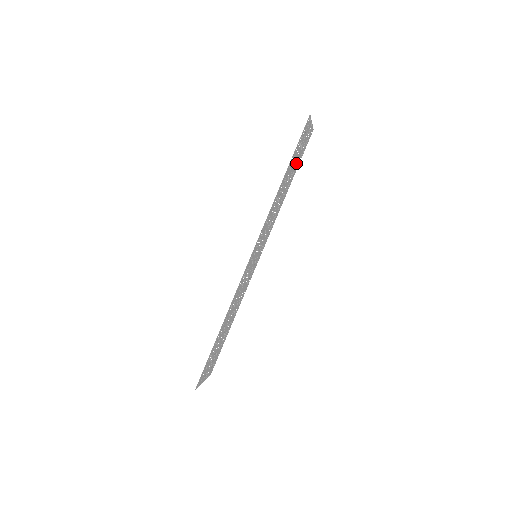
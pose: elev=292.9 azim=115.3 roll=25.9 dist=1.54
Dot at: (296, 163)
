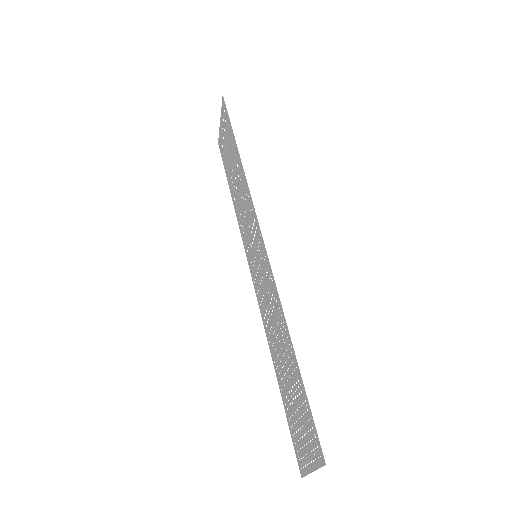
Dot at: (227, 162)
